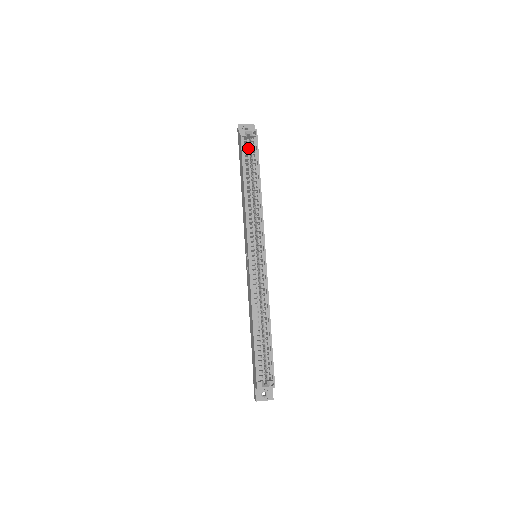
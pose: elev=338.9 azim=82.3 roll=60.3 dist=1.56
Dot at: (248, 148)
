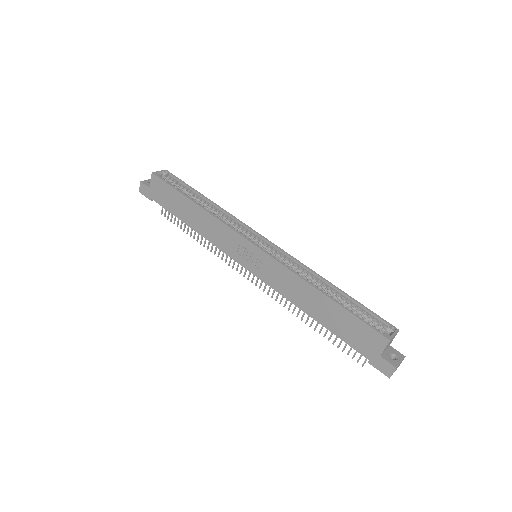
Dot at: occluded
